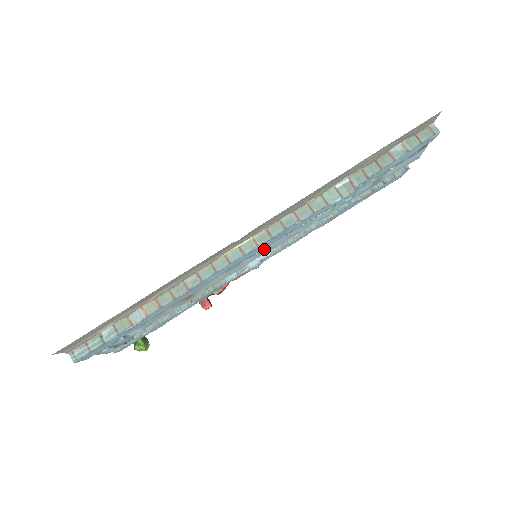
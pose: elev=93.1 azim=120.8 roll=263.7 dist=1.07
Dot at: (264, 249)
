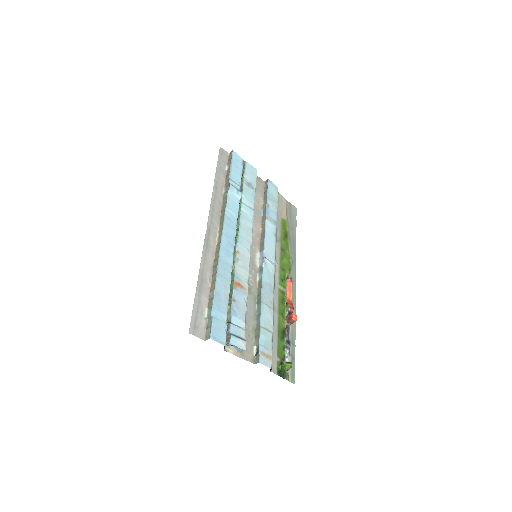
Dot at: (240, 239)
